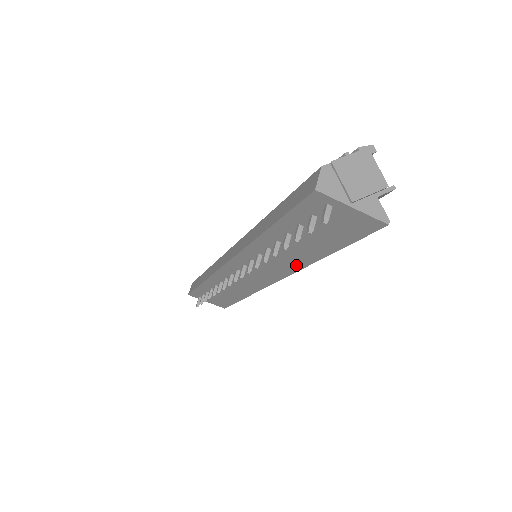
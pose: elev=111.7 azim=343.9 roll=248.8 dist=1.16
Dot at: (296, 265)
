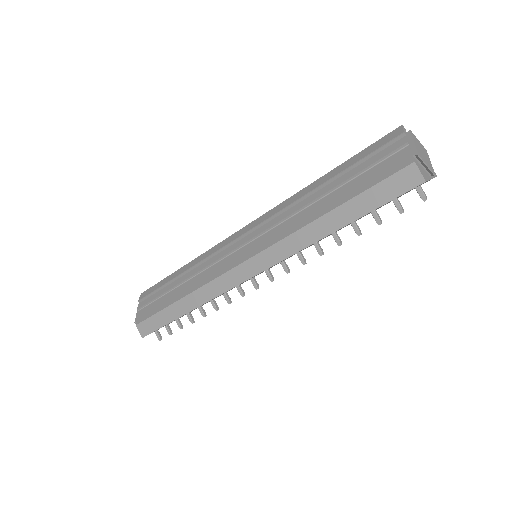
Dot at: occluded
